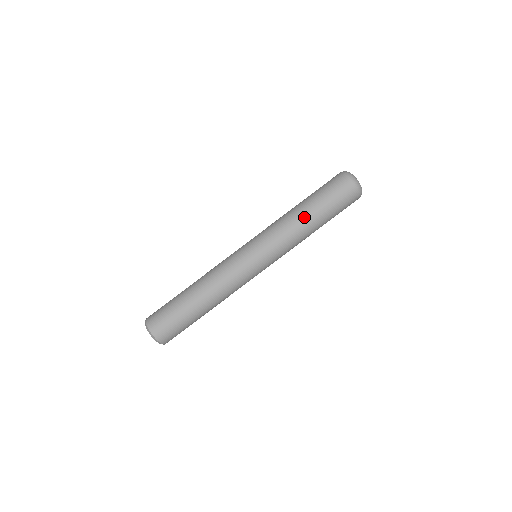
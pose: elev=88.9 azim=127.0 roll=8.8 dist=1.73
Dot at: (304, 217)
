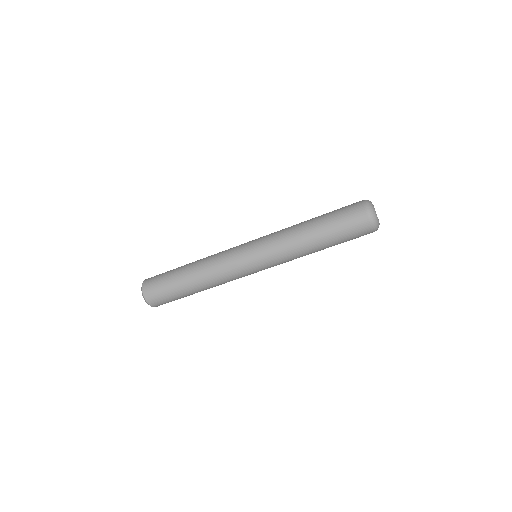
Dot at: (312, 244)
